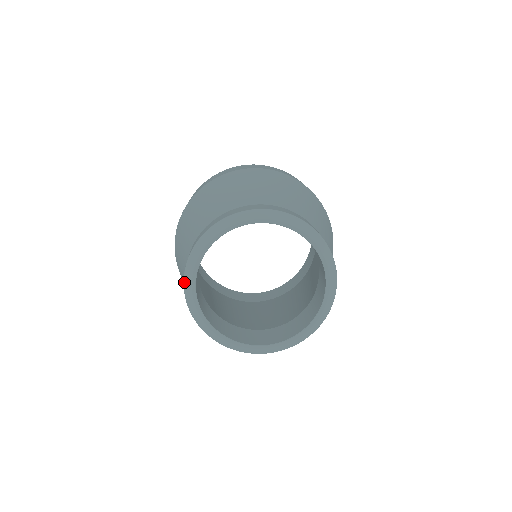
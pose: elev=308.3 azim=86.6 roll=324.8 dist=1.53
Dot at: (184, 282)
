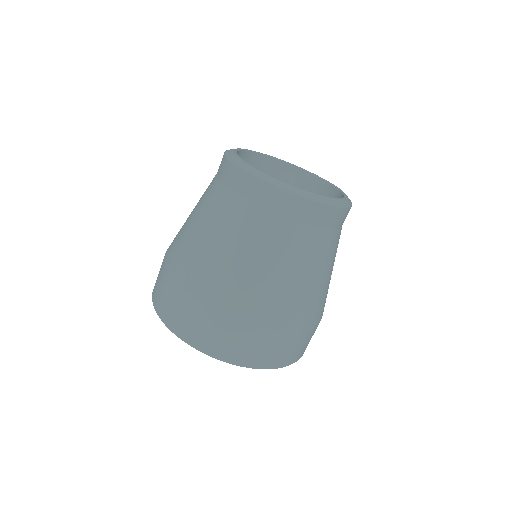
Dot at: (238, 165)
